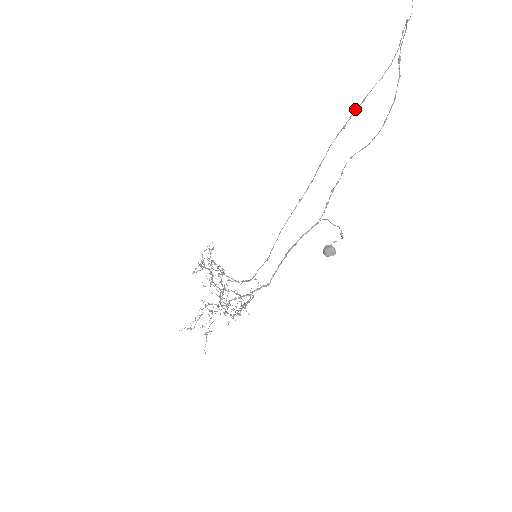
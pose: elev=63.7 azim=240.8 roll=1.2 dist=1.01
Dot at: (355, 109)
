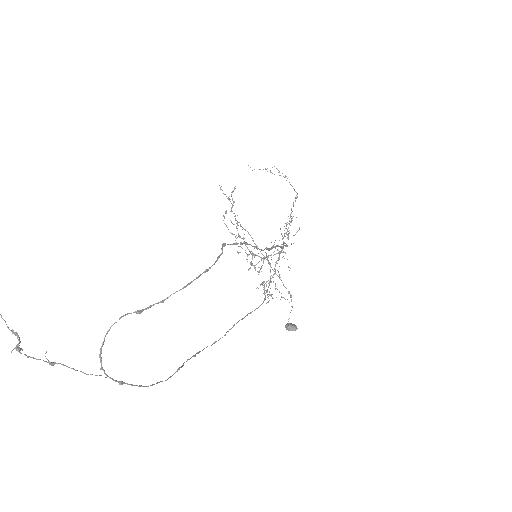
Dot at: (183, 364)
